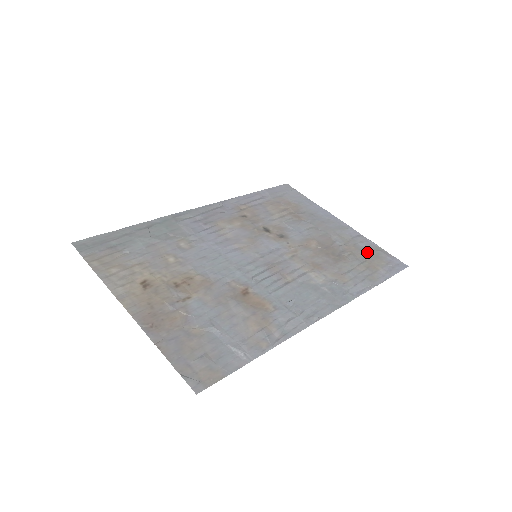
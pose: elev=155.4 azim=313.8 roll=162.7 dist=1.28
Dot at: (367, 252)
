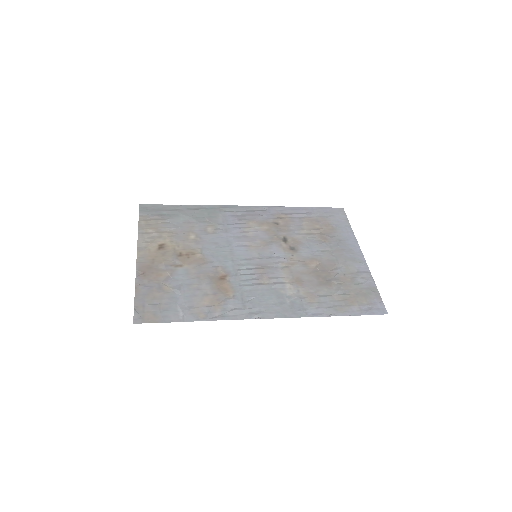
Dot at: (359, 288)
